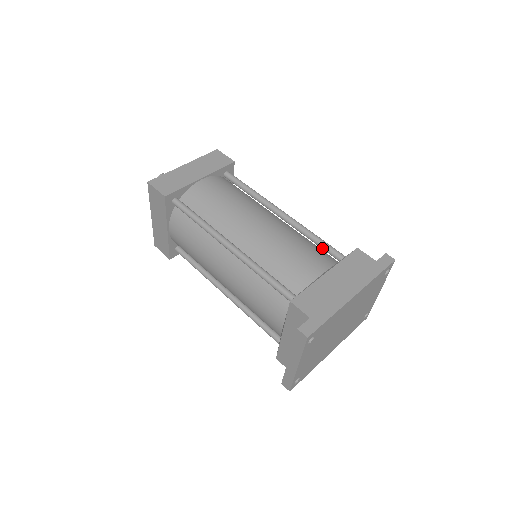
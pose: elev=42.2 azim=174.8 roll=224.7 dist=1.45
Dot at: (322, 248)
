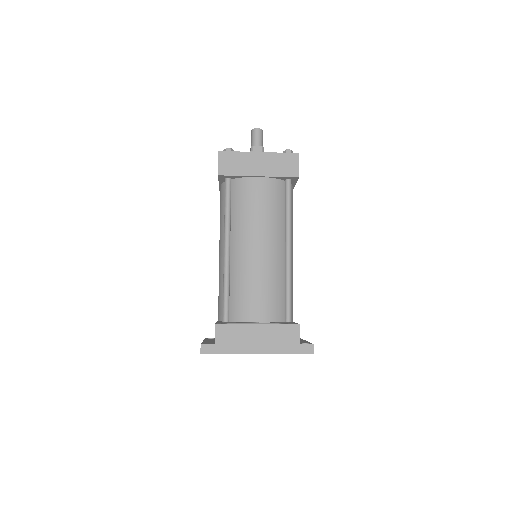
Dot at: (285, 300)
